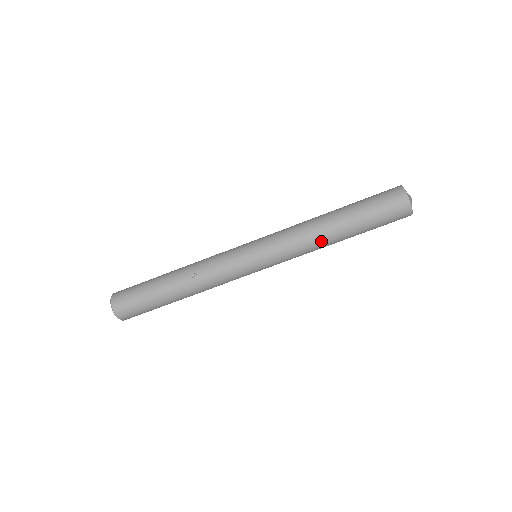
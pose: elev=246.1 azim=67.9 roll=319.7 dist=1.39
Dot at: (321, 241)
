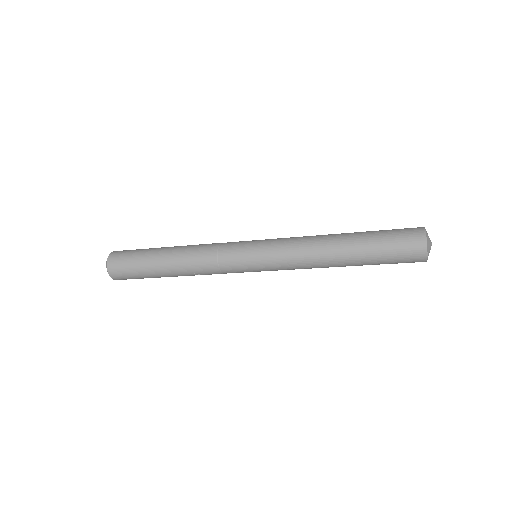
Dot at: occluded
